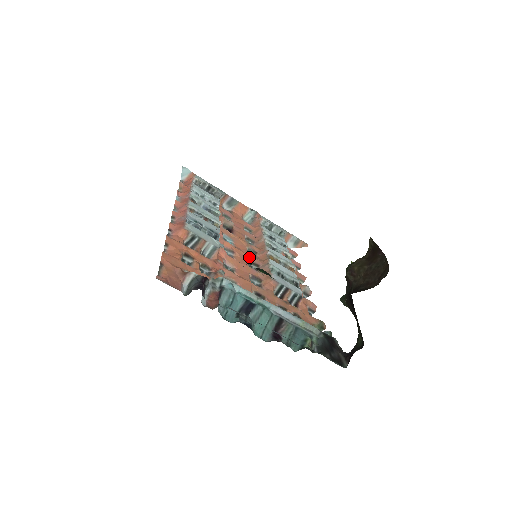
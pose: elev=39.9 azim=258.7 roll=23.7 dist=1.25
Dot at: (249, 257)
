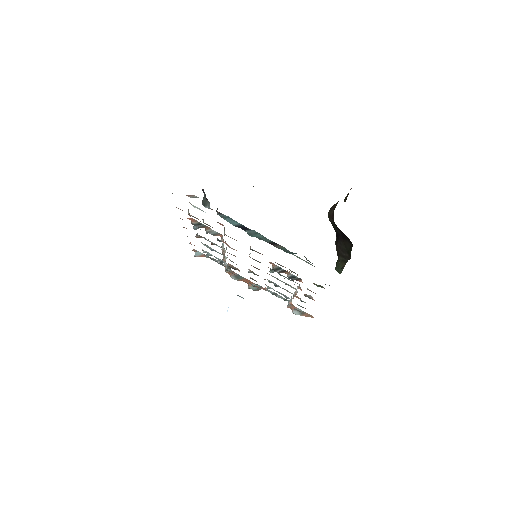
Dot at: (251, 265)
